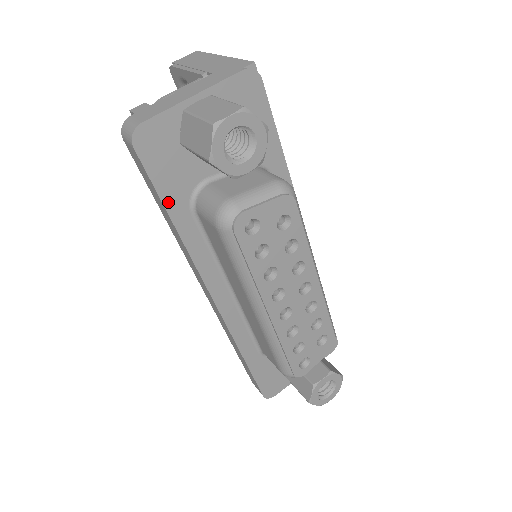
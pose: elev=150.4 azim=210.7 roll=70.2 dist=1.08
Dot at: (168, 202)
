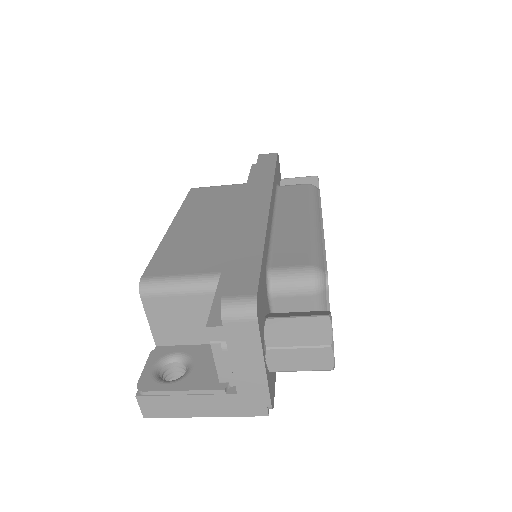
Dot at: (276, 169)
